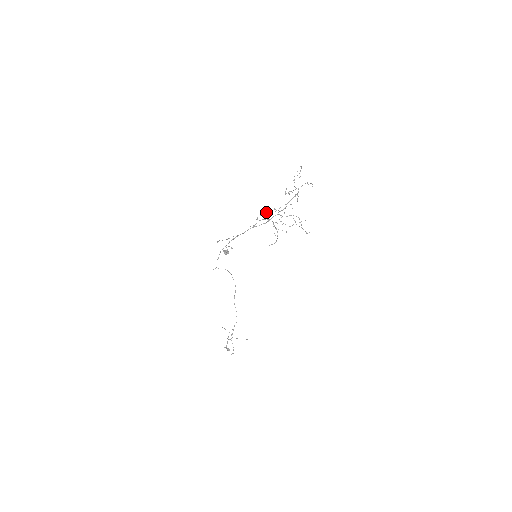
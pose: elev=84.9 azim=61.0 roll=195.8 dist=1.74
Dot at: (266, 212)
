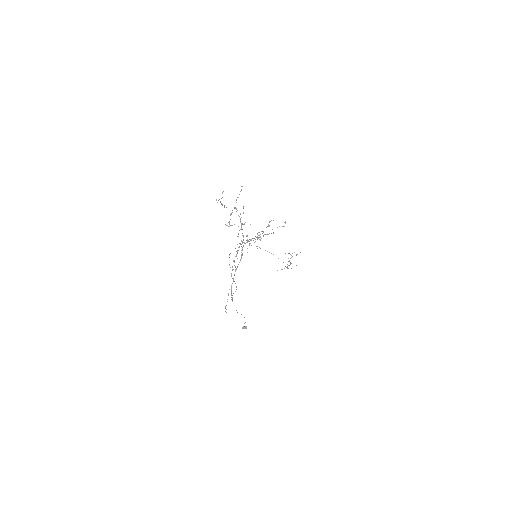
Dot at: occluded
